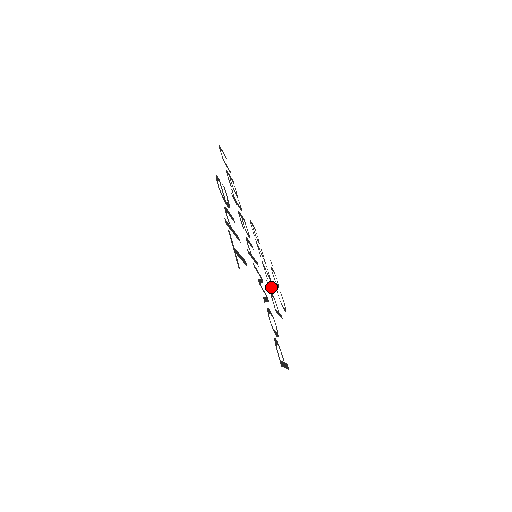
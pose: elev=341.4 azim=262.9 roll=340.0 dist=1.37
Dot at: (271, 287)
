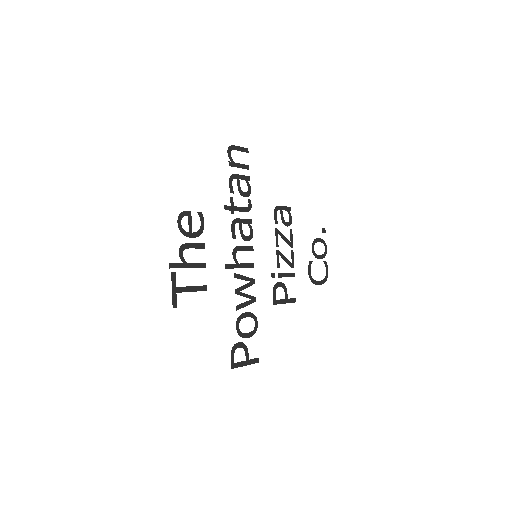
Dot at: (286, 274)
